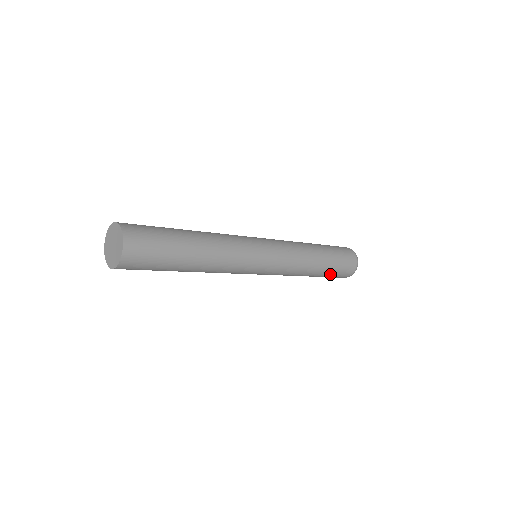
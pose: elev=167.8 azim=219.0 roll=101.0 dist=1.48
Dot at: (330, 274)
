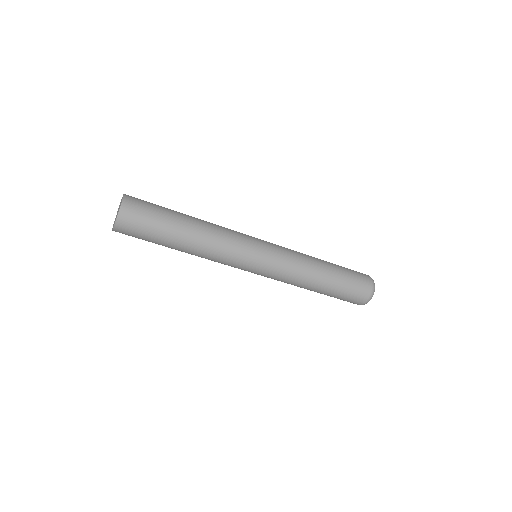
Dot at: (341, 289)
